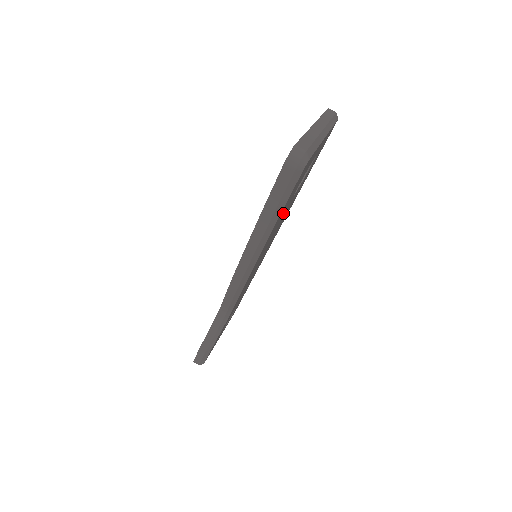
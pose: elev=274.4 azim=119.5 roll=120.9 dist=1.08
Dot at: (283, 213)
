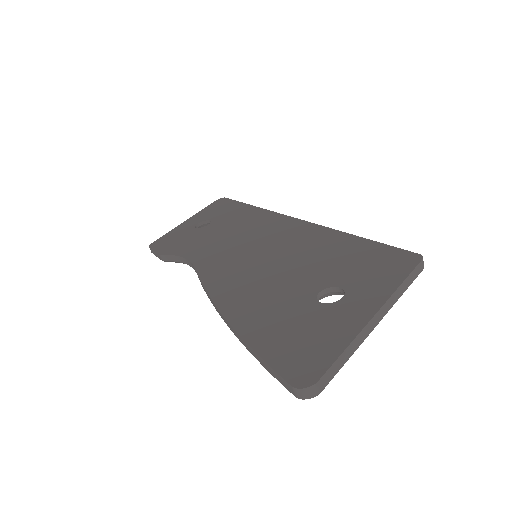
Dot at: occluded
